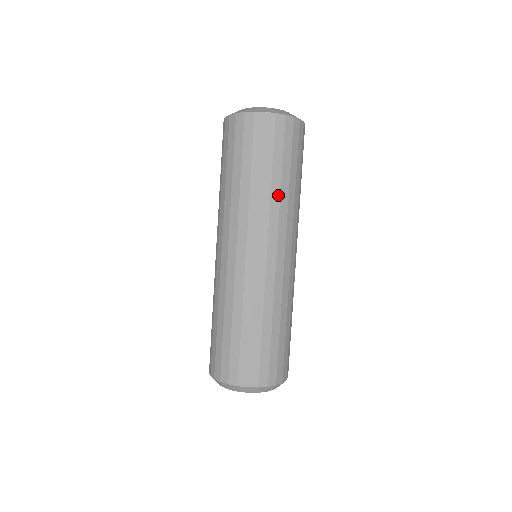
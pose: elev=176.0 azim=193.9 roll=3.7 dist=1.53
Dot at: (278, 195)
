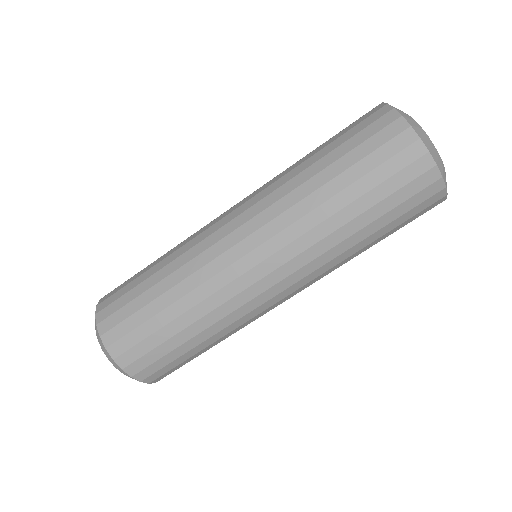
Dot at: (333, 228)
